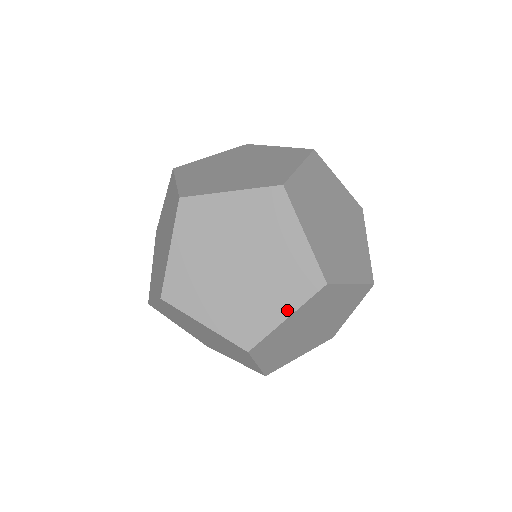
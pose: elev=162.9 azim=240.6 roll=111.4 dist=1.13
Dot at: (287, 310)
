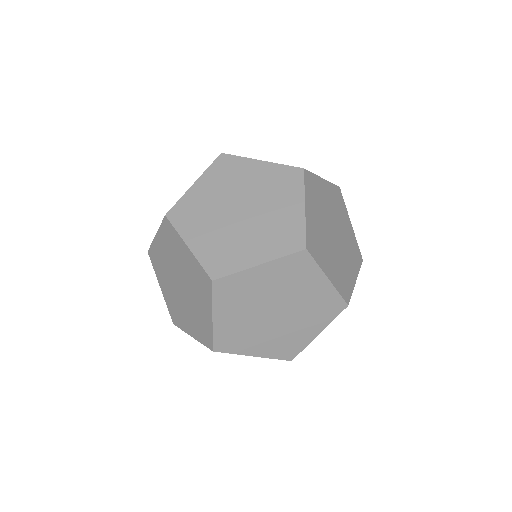
Dot at: (319, 329)
